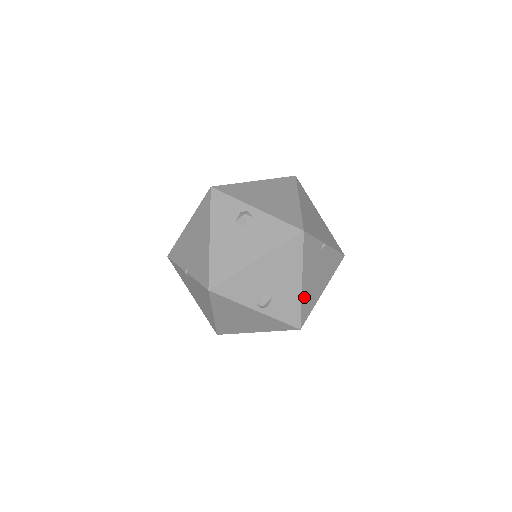
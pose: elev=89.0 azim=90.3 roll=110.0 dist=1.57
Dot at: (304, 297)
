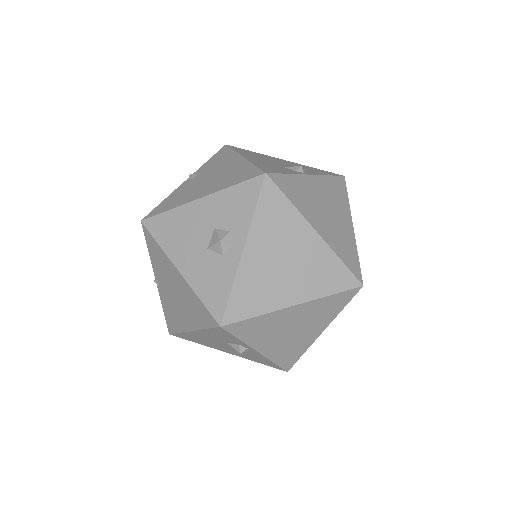
Dot at: occluded
